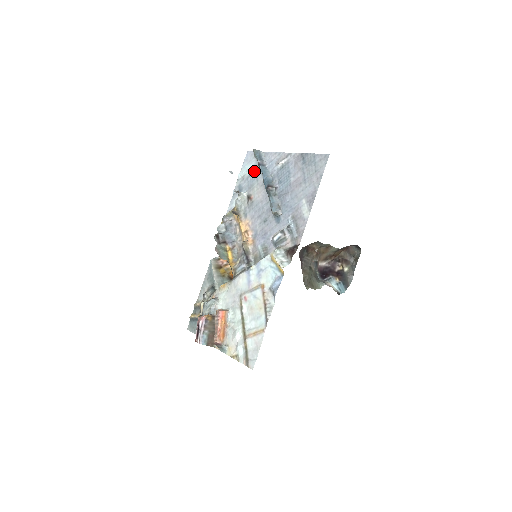
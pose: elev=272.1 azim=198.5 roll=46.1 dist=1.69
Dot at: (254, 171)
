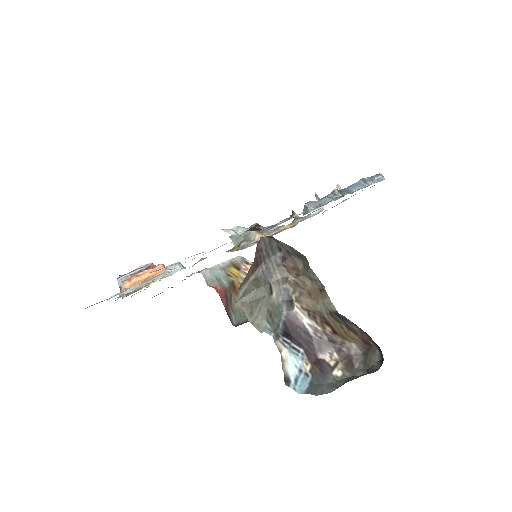
Dot at: occluded
